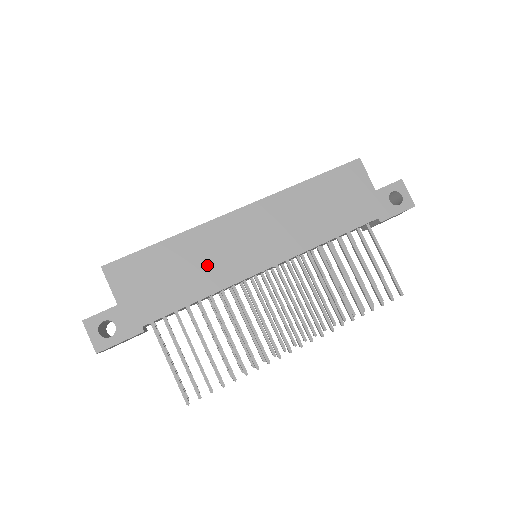
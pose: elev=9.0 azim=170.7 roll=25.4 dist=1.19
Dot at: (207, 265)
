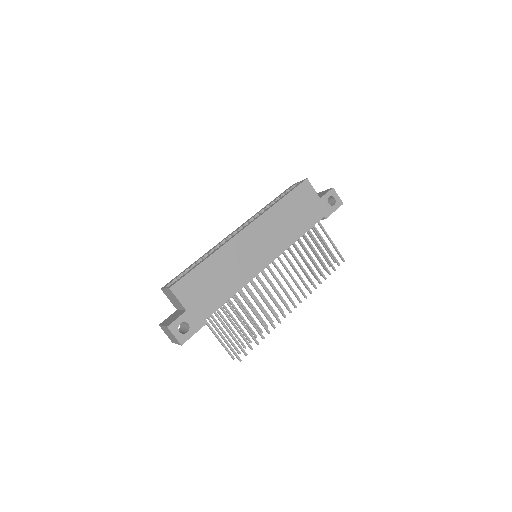
Dot at: (234, 271)
